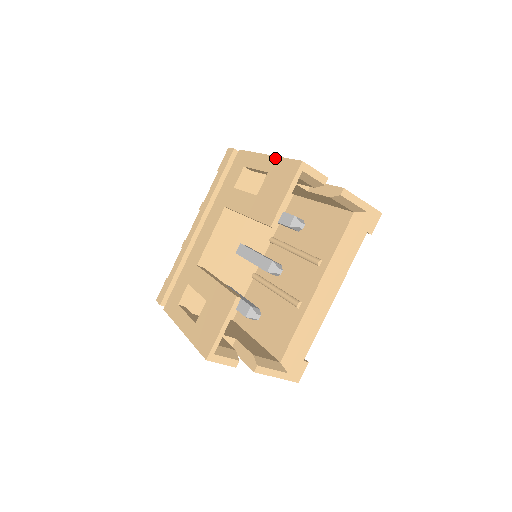
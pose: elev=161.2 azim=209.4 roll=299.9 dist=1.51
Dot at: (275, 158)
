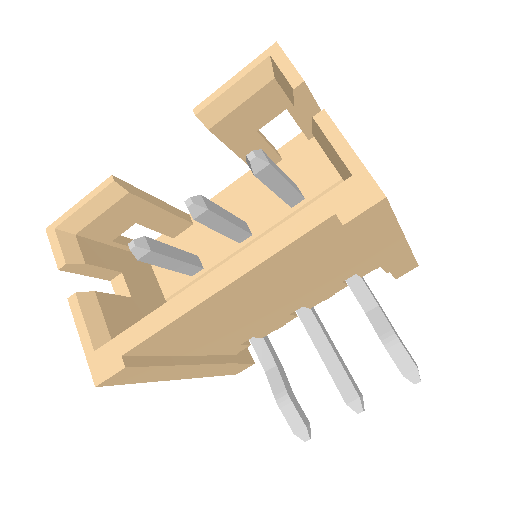
Dot at: occluded
